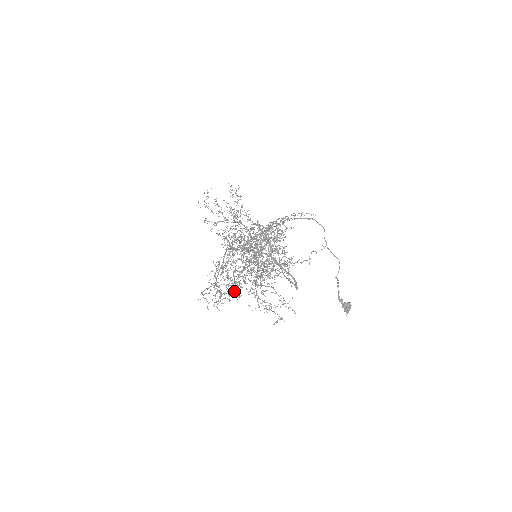
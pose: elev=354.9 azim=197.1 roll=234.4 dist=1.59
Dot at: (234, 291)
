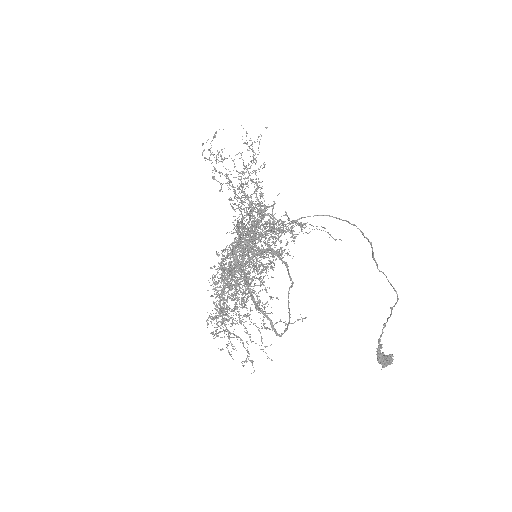
Dot at: occluded
